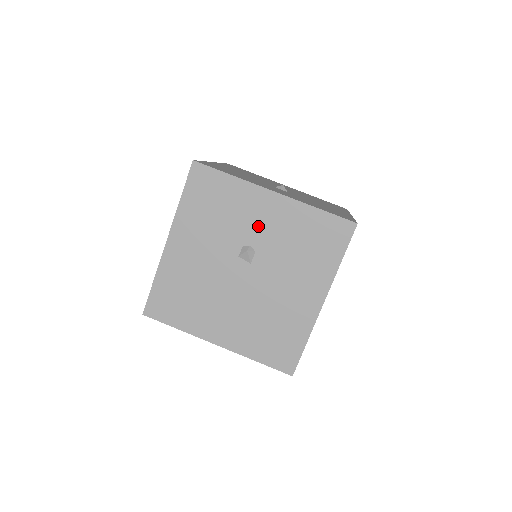
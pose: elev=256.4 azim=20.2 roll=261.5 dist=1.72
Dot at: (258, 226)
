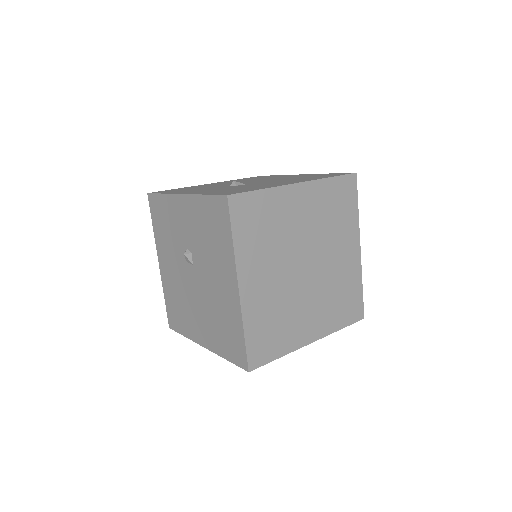
Dot at: (185, 229)
